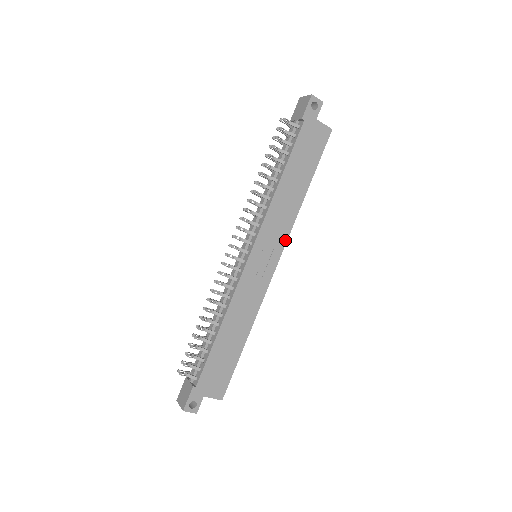
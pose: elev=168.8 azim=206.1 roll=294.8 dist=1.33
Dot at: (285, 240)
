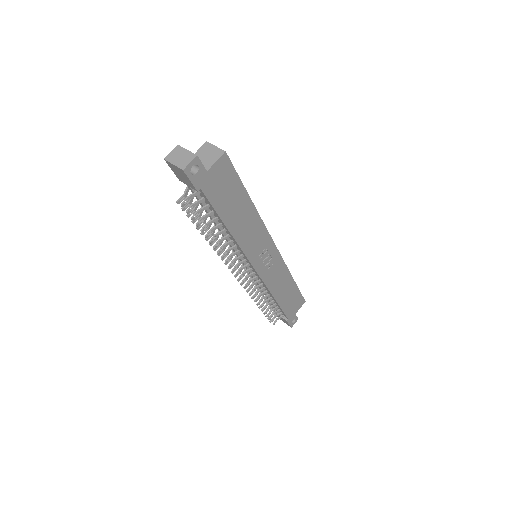
Dot at: (268, 235)
